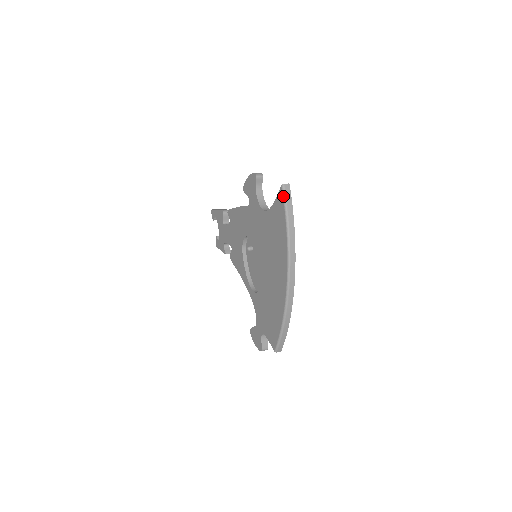
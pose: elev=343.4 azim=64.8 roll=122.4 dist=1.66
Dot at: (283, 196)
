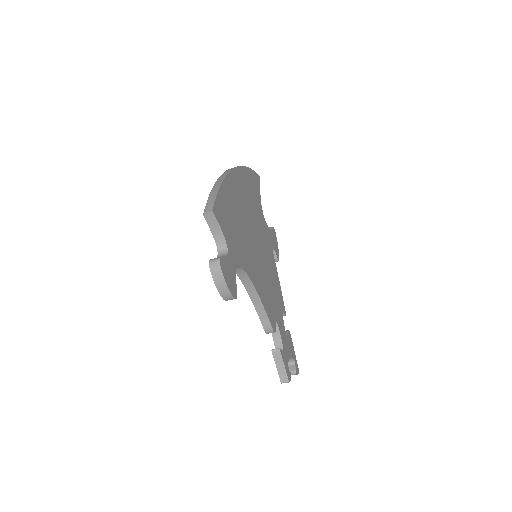
Dot at: occluded
